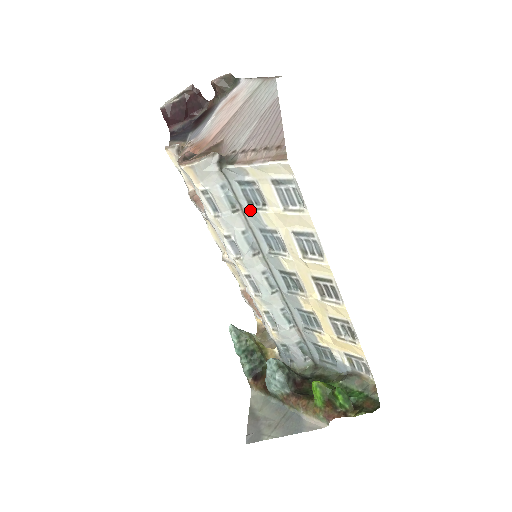
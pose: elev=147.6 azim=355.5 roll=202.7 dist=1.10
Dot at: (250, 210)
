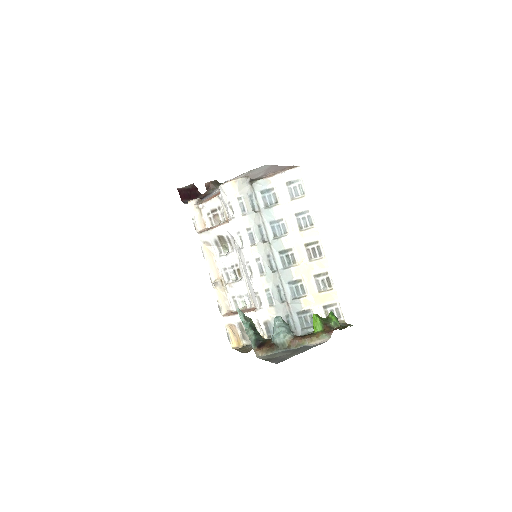
Dot at: (266, 209)
